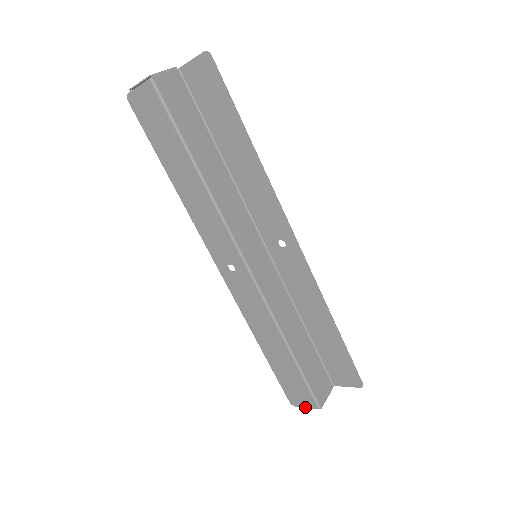
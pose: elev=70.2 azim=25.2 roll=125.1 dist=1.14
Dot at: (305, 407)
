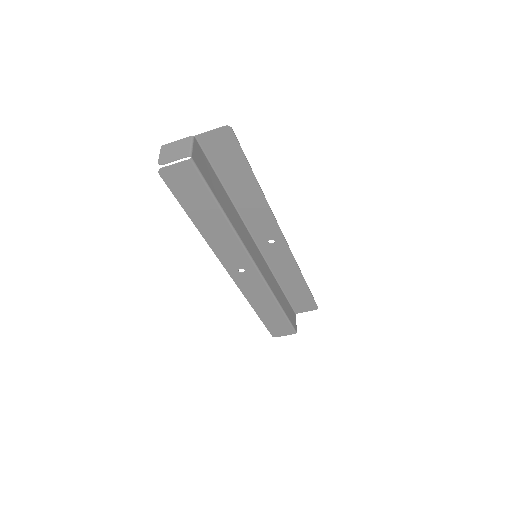
Dot at: (285, 335)
